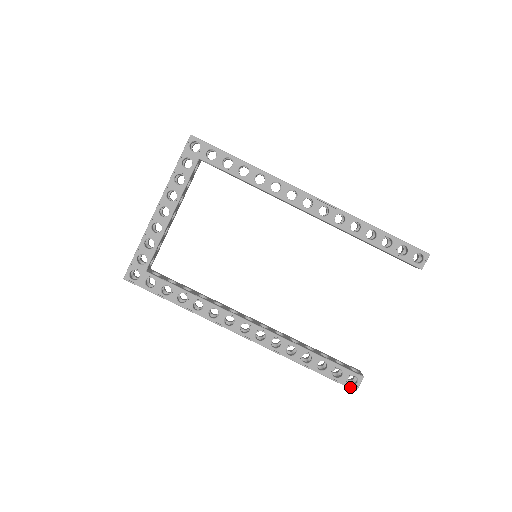
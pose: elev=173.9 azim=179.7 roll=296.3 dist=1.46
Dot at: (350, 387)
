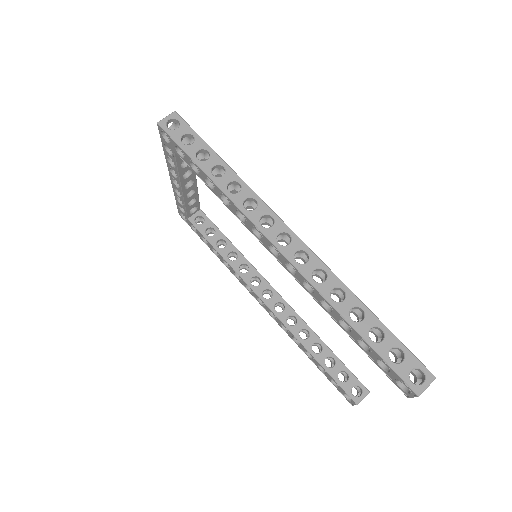
Dot at: (347, 399)
